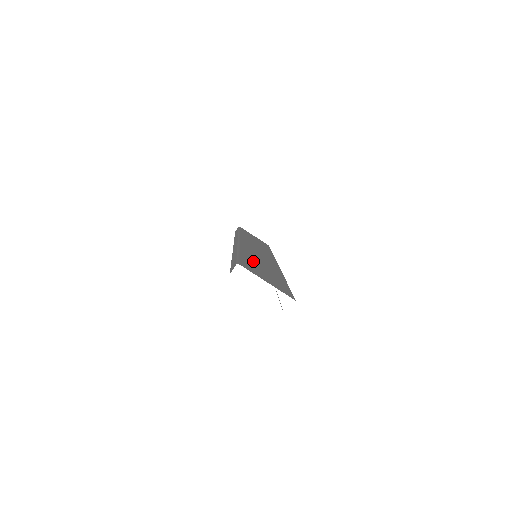
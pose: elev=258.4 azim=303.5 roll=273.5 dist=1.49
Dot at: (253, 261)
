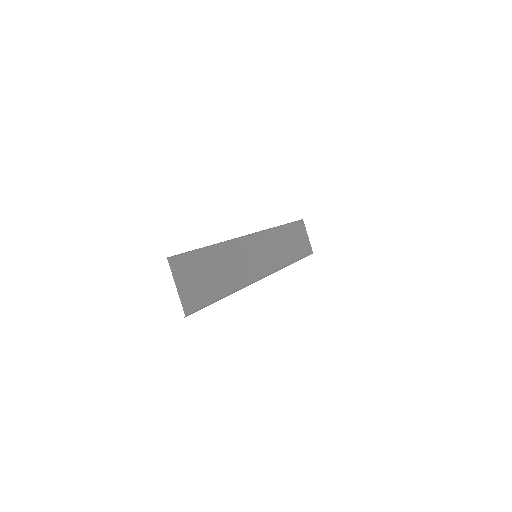
Dot at: (211, 262)
